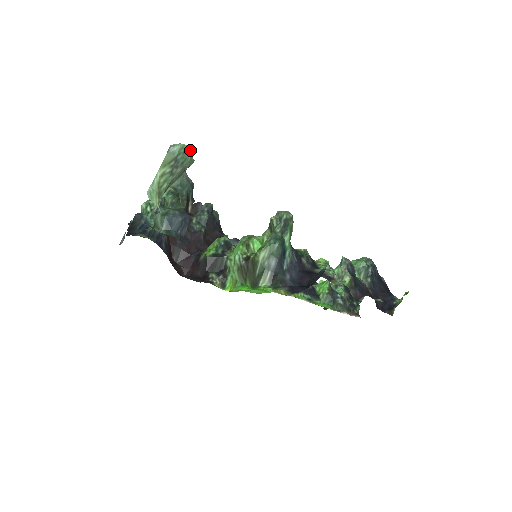
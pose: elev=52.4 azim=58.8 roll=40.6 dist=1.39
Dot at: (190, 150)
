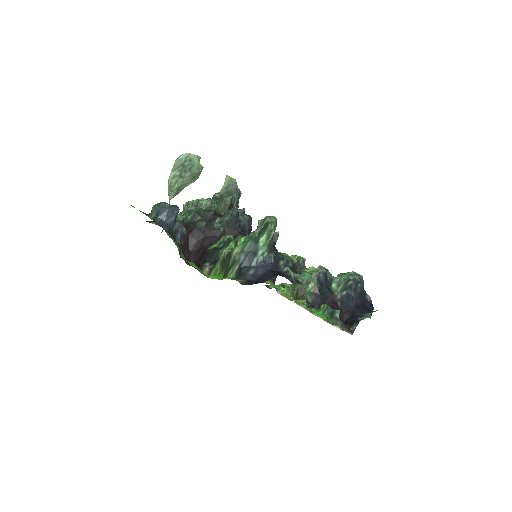
Dot at: (196, 158)
